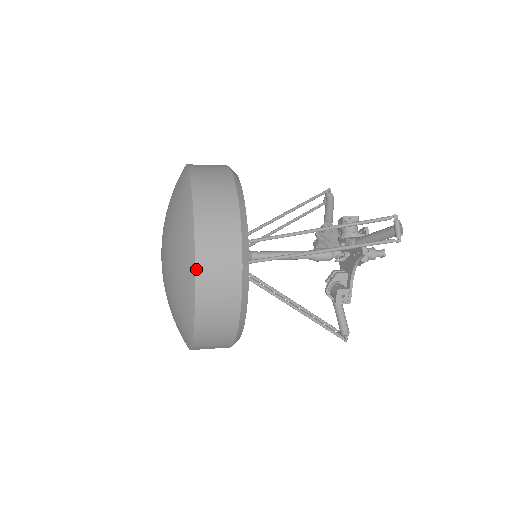
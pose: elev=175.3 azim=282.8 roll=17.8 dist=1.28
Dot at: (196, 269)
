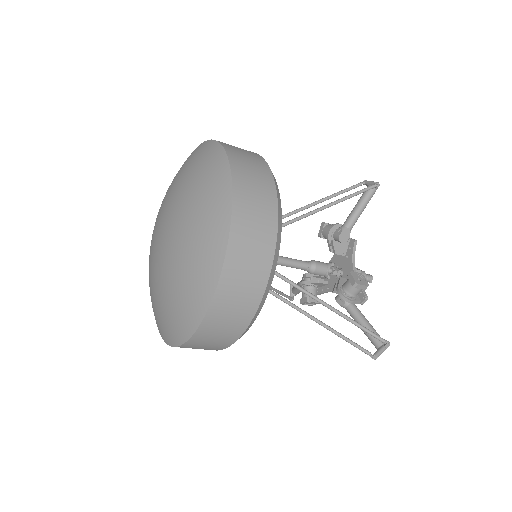
Dot at: (224, 147)
